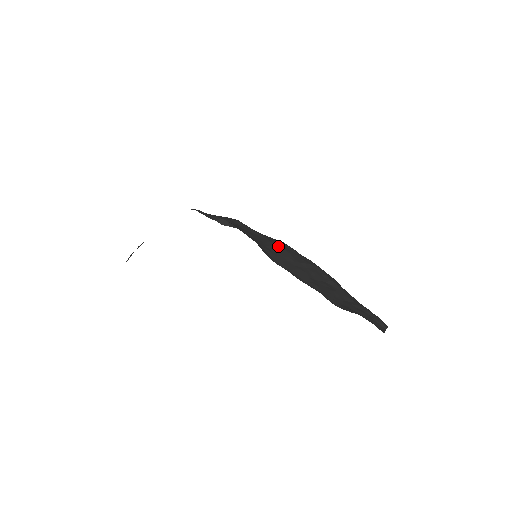
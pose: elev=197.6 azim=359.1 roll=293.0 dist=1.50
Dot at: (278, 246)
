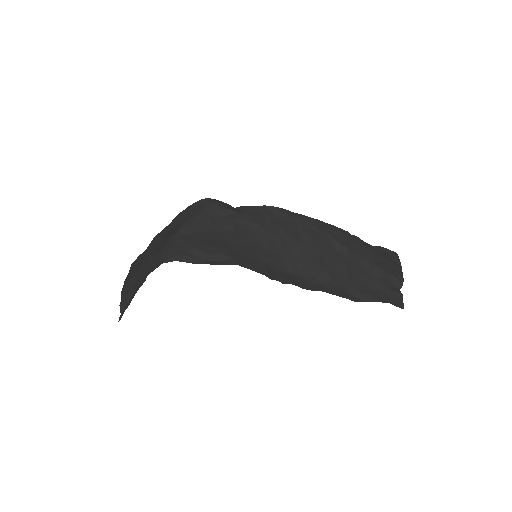
Dot at: (276, 233)
